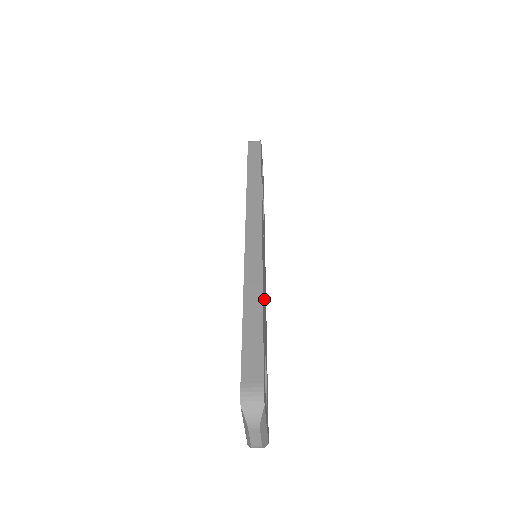
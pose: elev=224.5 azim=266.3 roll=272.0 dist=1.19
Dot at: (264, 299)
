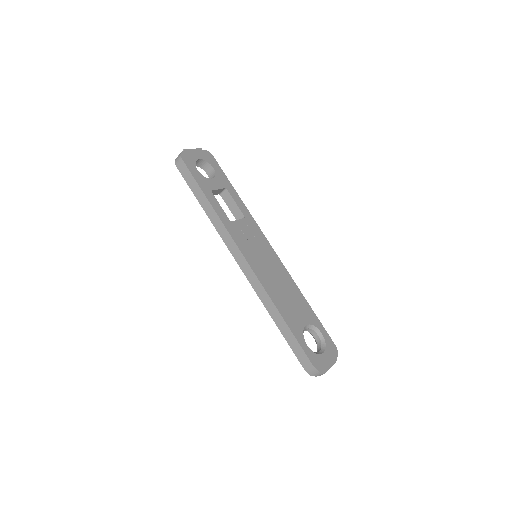
Dot at: (281, 292)
